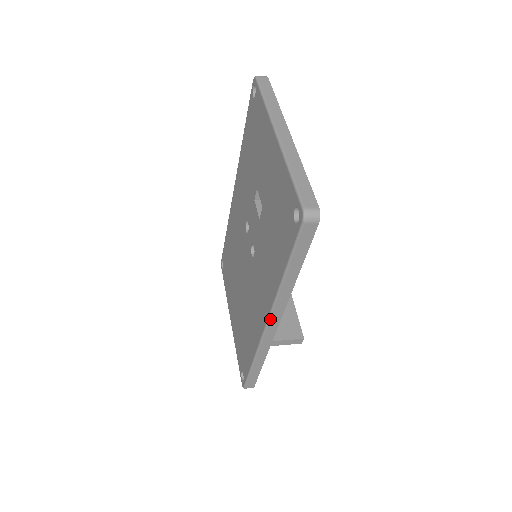
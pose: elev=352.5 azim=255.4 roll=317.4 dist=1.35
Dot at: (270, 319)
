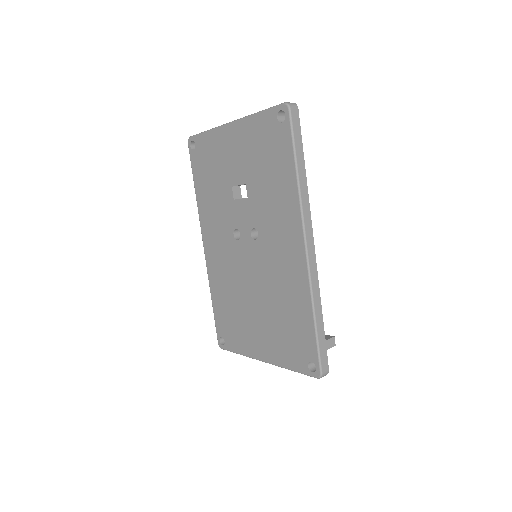
Dot at: (306, 235)
